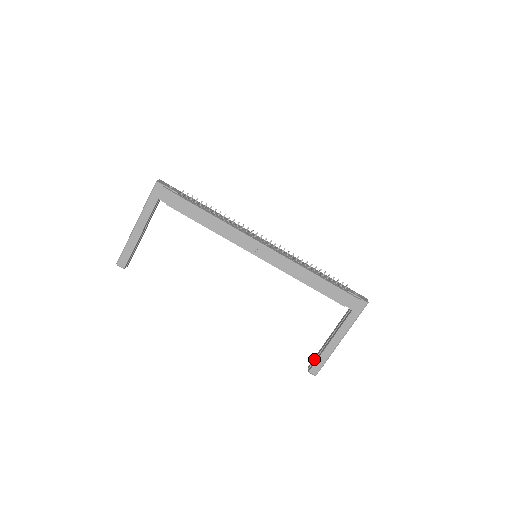
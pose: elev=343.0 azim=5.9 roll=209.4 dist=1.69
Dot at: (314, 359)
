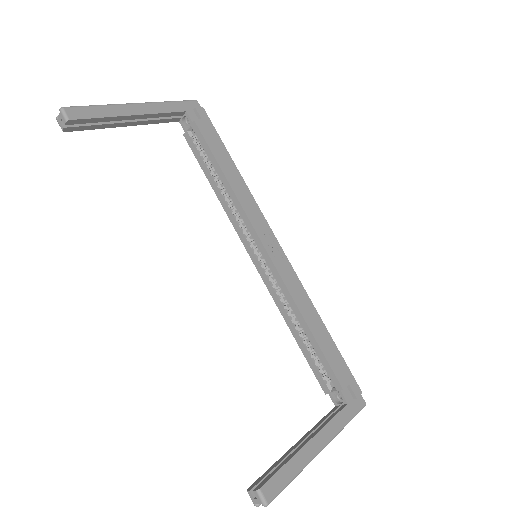
Dot at: (266, 473)
